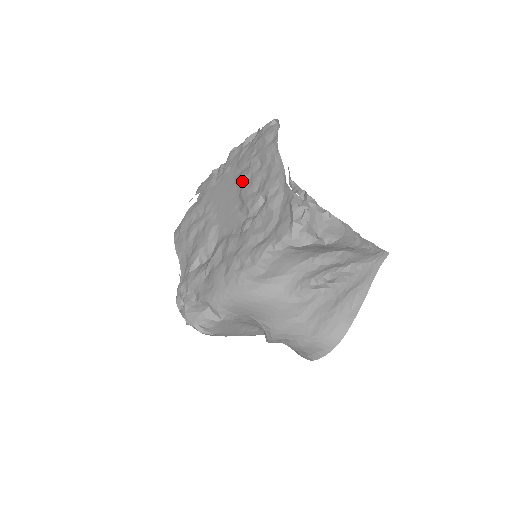
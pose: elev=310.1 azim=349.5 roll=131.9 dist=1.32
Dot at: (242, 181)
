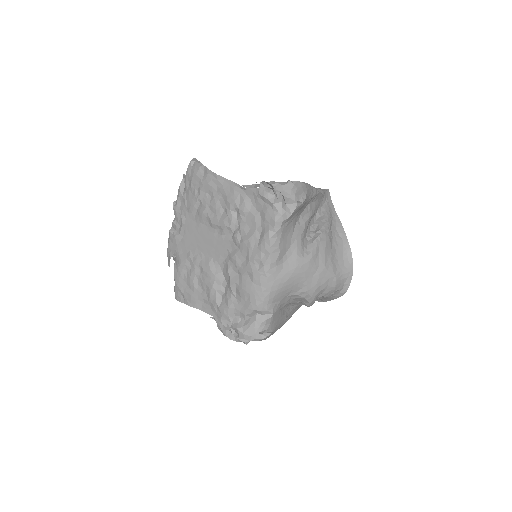
Dot at: (205, 216)
